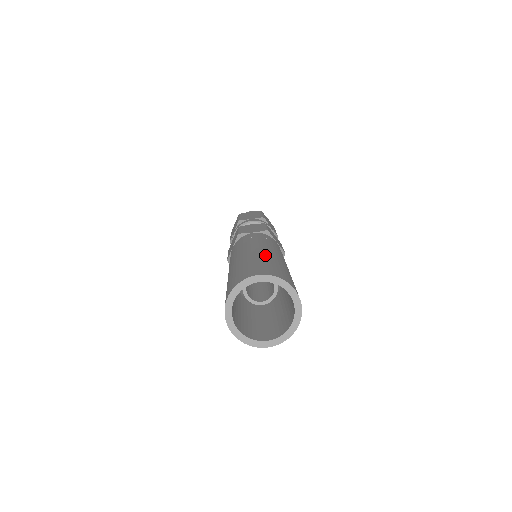
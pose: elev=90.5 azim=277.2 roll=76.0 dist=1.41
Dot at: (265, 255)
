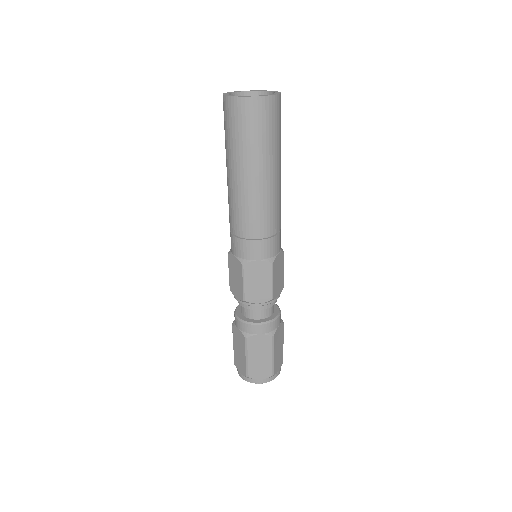
Dot at: occluded
